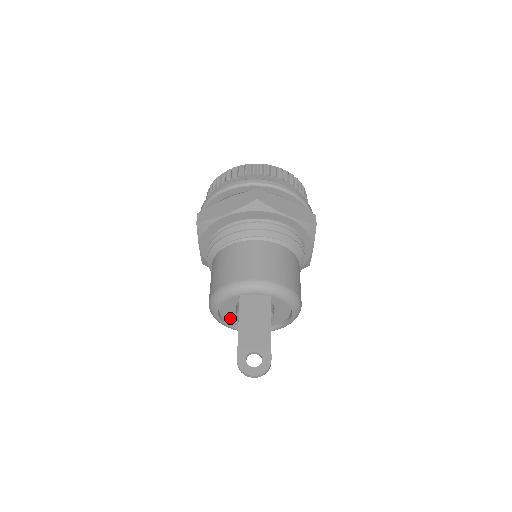
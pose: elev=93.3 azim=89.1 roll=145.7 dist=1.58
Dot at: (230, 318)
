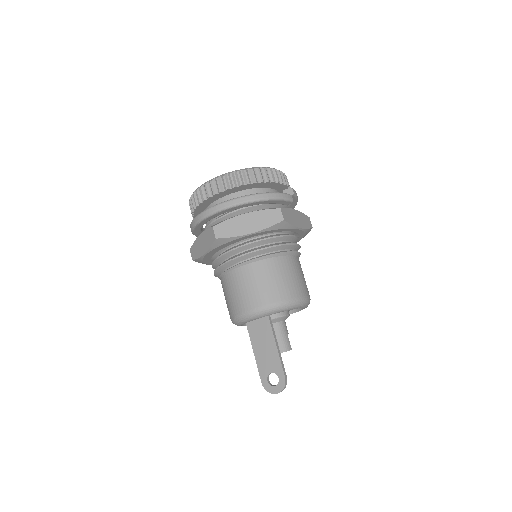
Dot at: occluded
